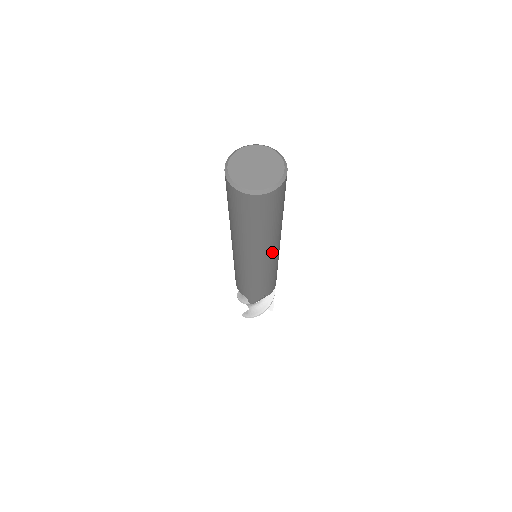
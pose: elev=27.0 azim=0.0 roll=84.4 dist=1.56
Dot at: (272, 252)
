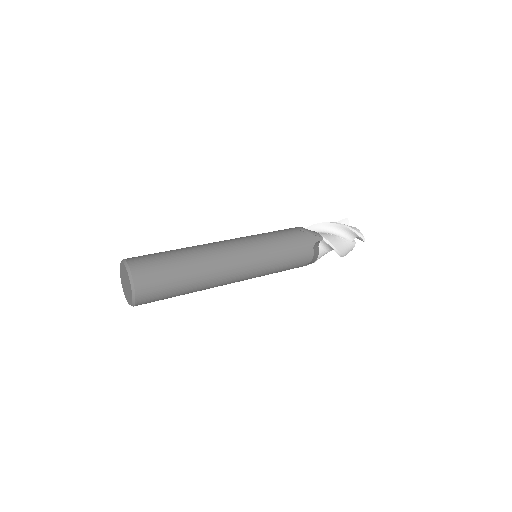
Dot at: (231, 279)
